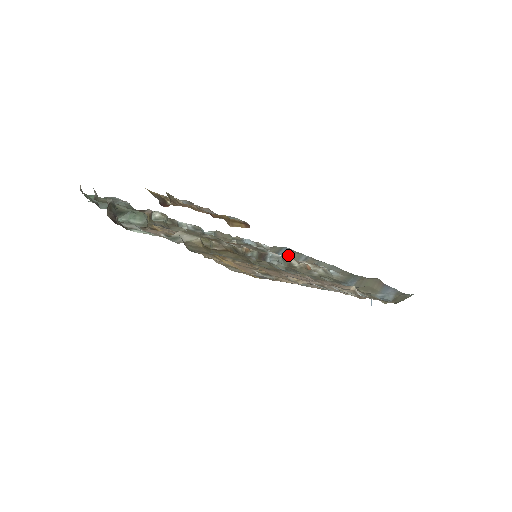
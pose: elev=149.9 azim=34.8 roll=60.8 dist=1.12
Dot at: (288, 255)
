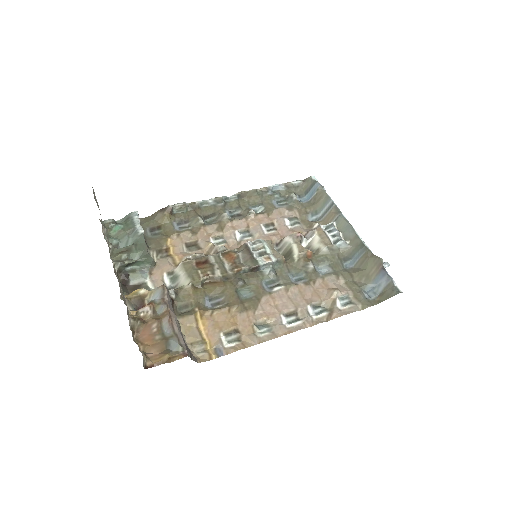
Dot at: (315, 199)
